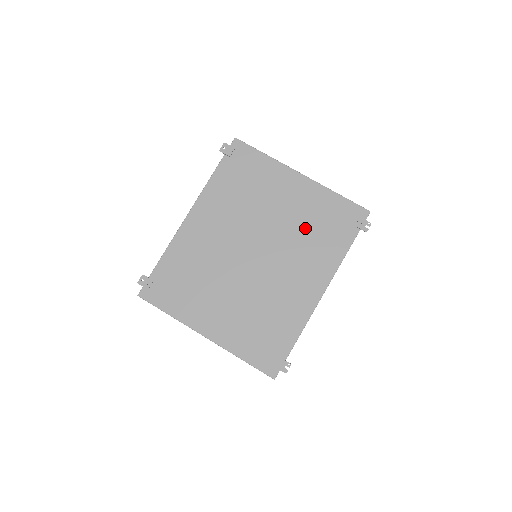
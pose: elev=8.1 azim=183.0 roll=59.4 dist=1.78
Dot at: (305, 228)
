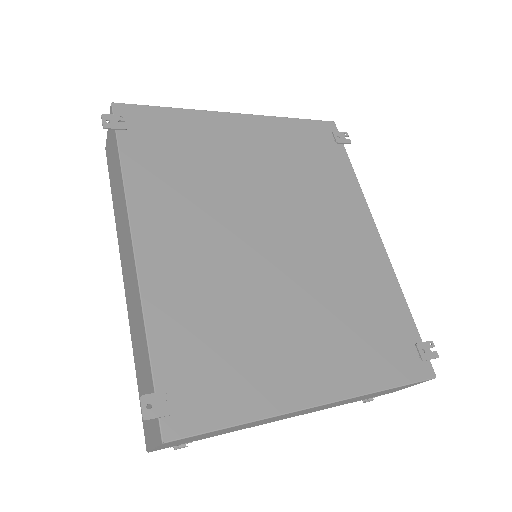
Dot at: (296, 172)
